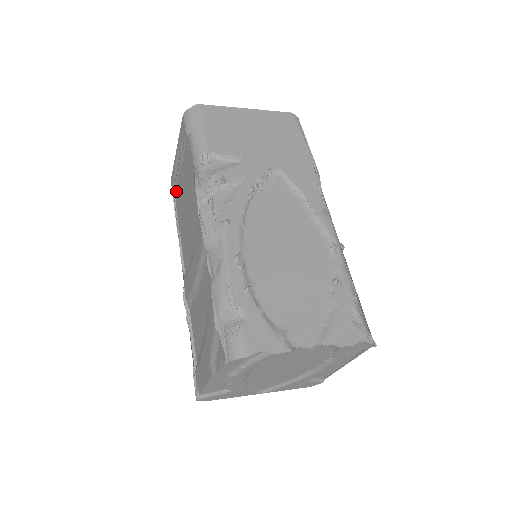
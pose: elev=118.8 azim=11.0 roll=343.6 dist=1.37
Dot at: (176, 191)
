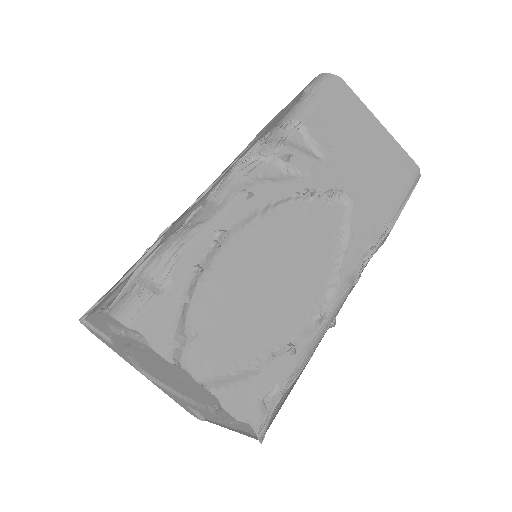
Dot at: (255, 140)
